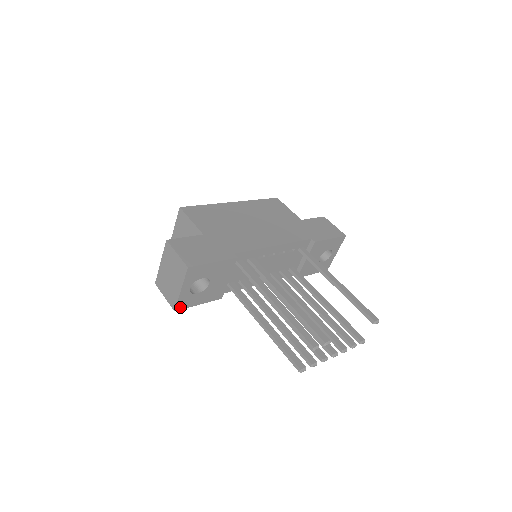
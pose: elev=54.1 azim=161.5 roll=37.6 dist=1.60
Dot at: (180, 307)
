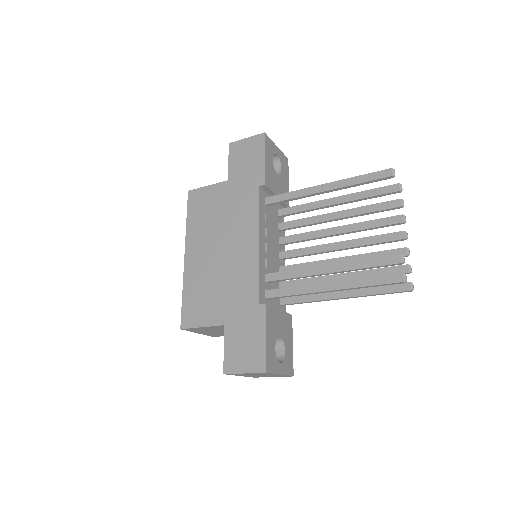
Dot at: (291, 370)
